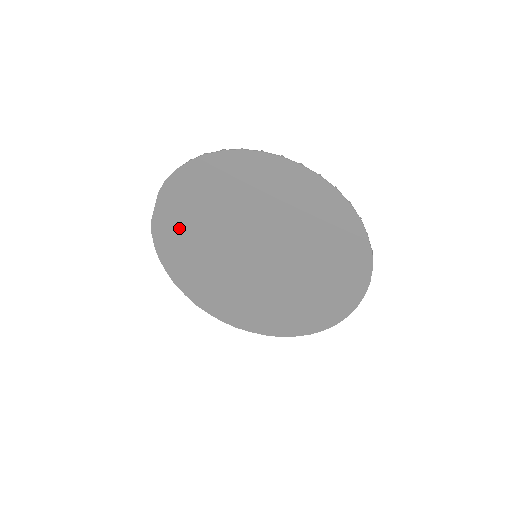
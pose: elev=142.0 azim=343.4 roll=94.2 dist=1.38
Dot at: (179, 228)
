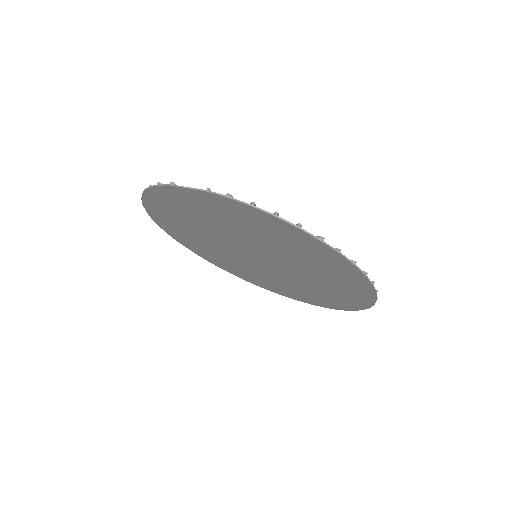
Dot at: (198, 208)
